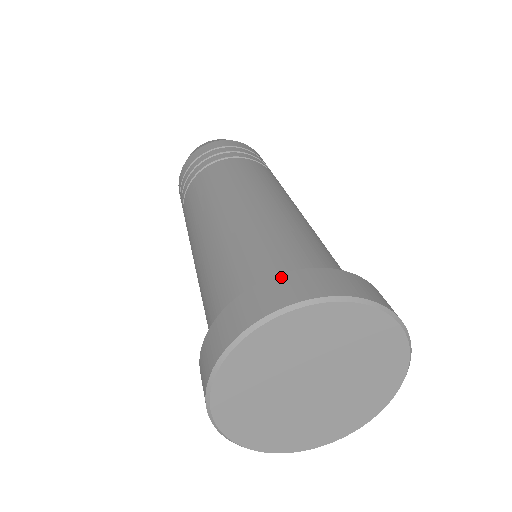
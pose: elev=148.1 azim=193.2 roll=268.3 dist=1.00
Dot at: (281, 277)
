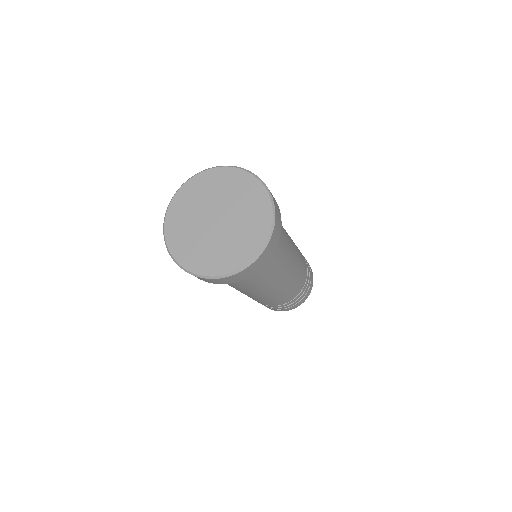
Dot at: occluded
